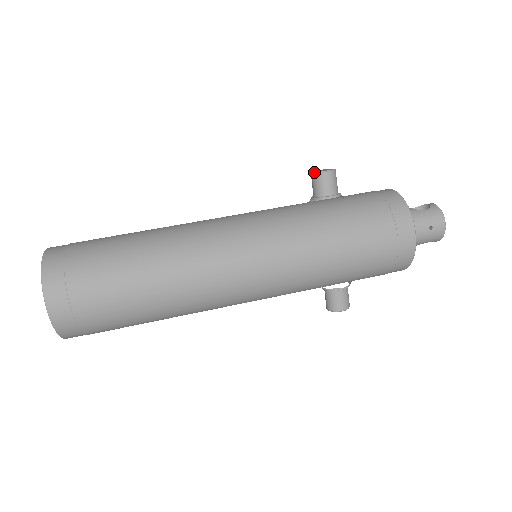
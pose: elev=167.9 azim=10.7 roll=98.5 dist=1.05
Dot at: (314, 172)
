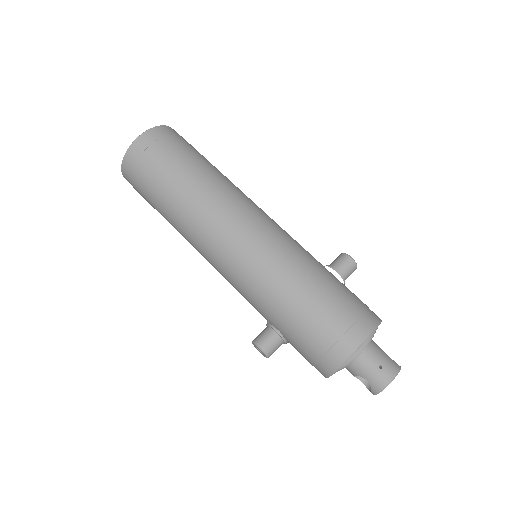
Dot at: (343, 253)
